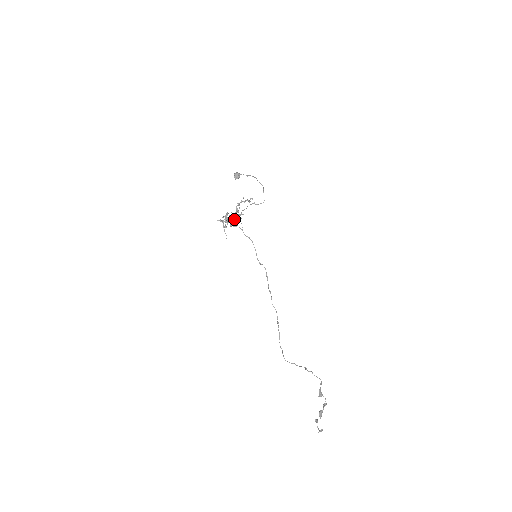
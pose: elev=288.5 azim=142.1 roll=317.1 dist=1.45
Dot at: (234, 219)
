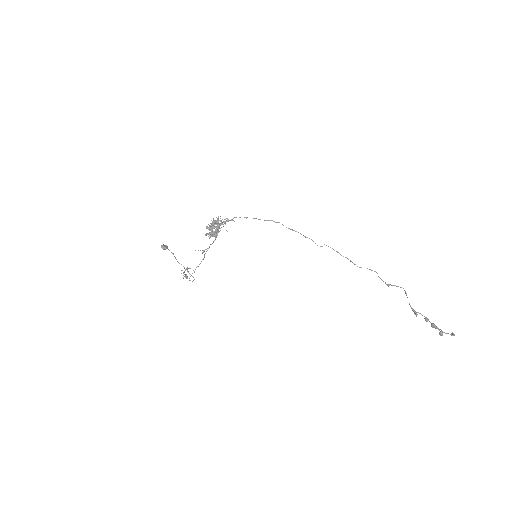
Dot at: (219, 220)
